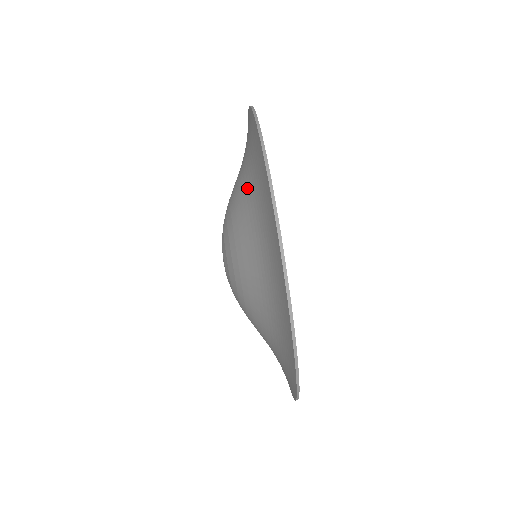
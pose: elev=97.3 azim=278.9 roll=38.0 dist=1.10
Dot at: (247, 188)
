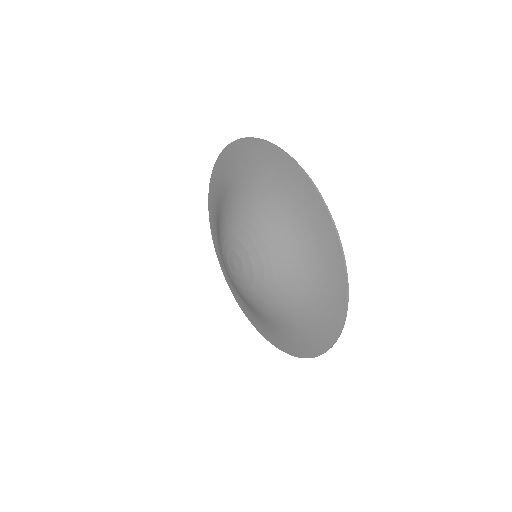
Dot at: (240, 182)
